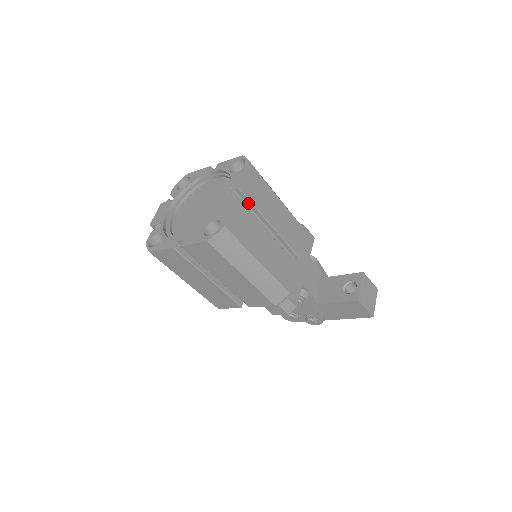
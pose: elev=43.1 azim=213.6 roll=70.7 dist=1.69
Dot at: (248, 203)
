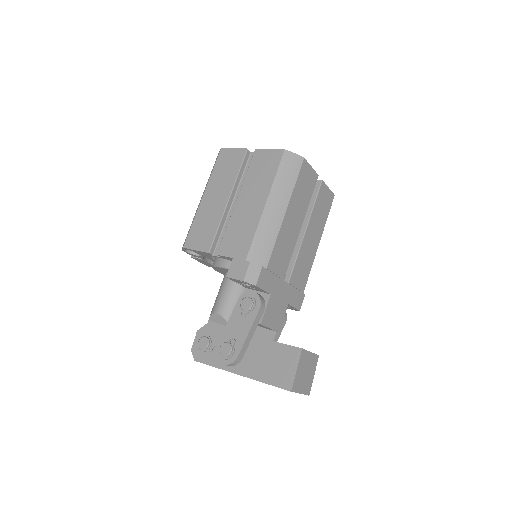
Dot at: (313, 198)
